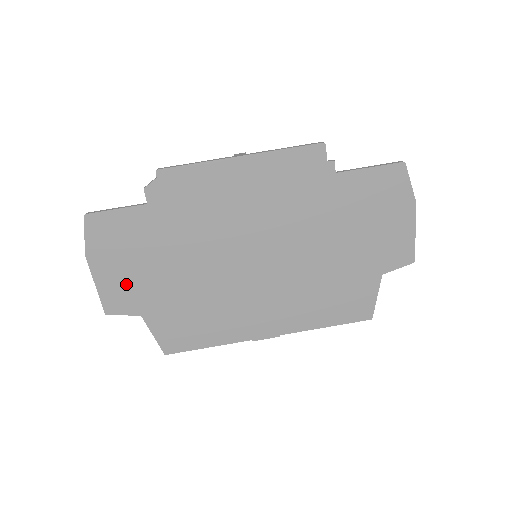
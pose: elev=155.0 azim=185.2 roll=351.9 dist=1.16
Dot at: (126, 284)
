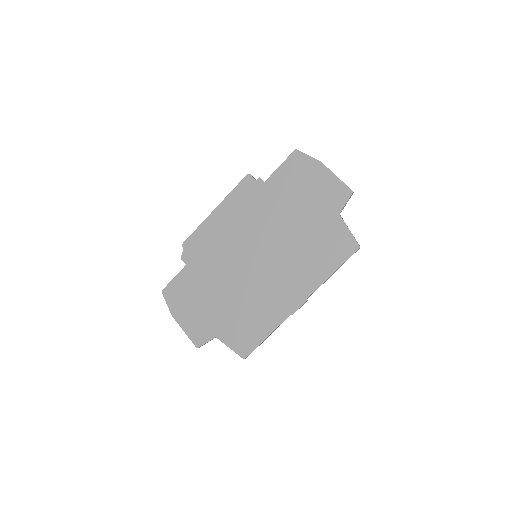
Dot at: (198, 320)
